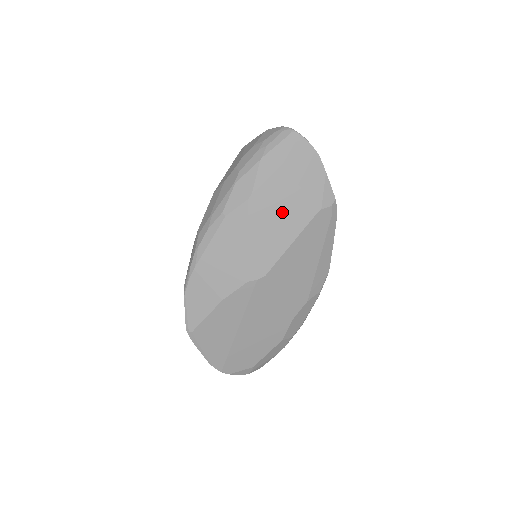
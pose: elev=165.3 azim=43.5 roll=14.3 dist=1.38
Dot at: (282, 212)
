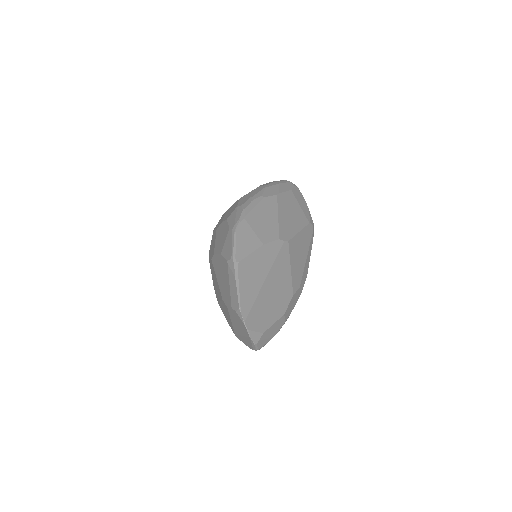
Dot at: (293, 212)
